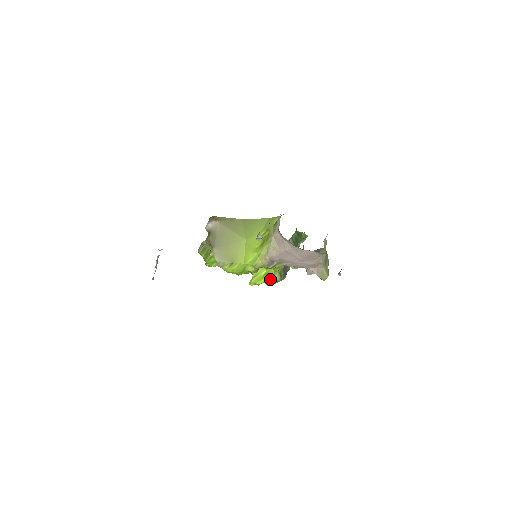
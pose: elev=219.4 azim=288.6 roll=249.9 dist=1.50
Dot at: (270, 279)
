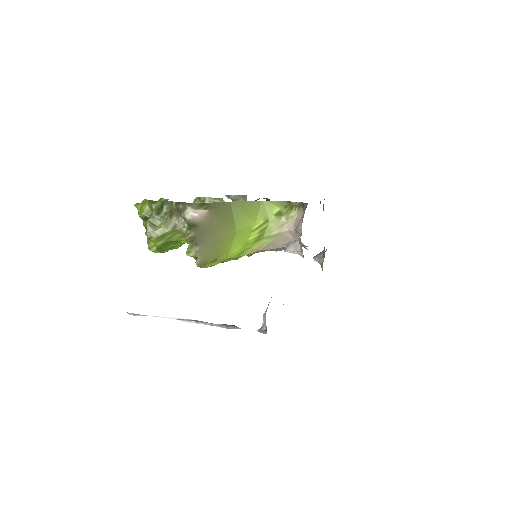
Dot at: occluded
